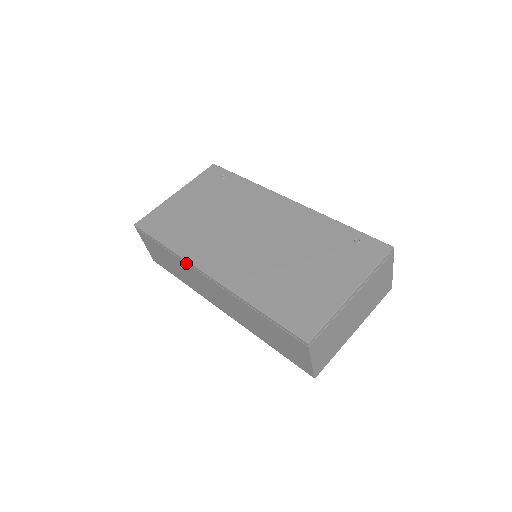
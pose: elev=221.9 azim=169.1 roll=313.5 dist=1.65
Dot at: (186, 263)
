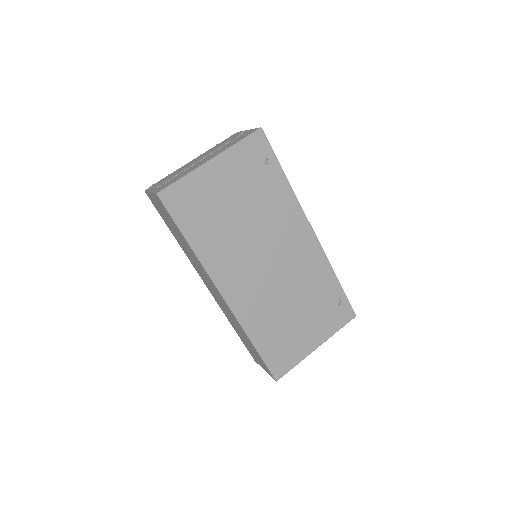
Dot at: (204, 270)
